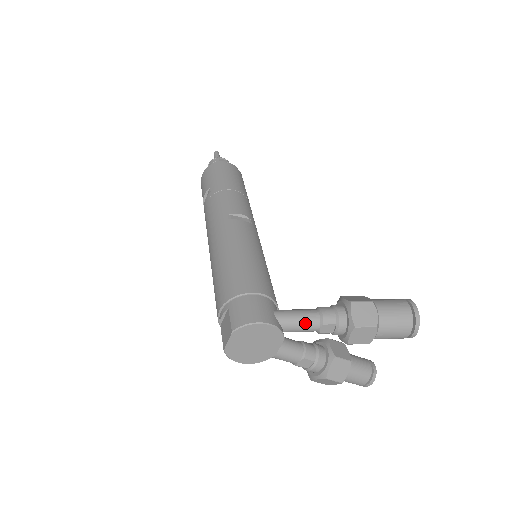
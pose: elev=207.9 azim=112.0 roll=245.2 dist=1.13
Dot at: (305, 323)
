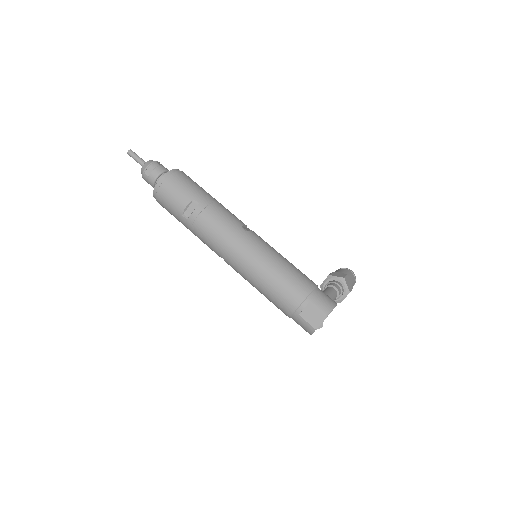
Dot at: (335, 297)
